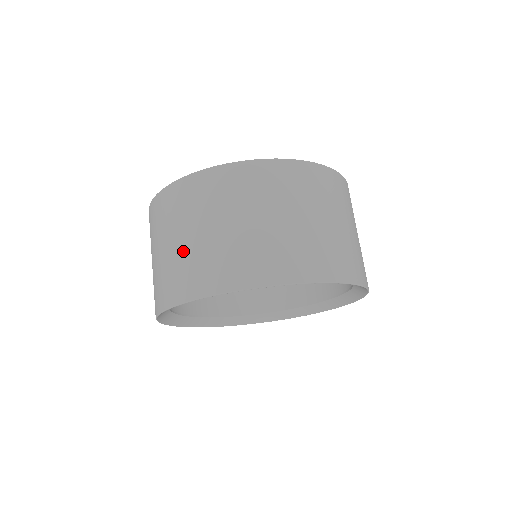
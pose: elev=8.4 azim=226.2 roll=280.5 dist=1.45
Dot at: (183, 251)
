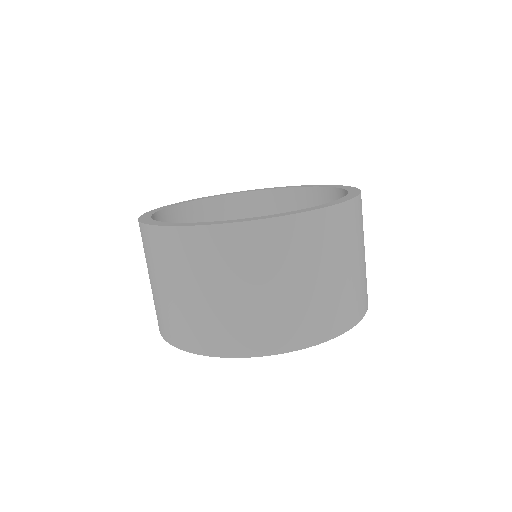
Dot at: (181, 305)
